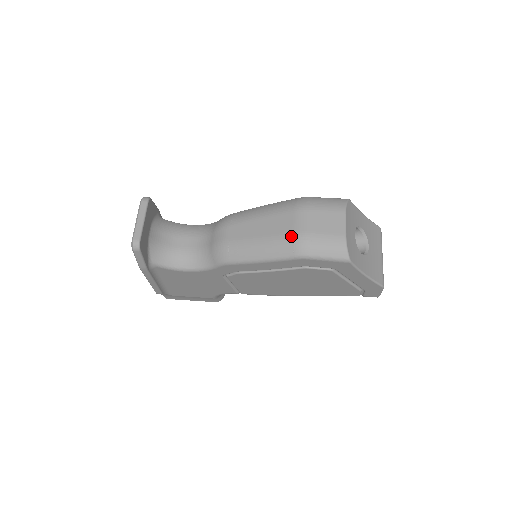
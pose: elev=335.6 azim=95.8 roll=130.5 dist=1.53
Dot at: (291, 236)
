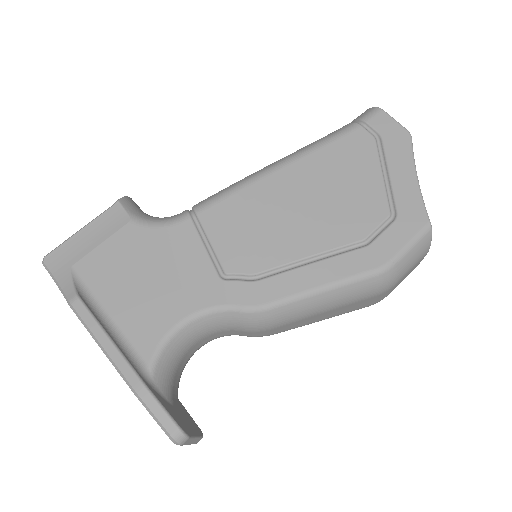
Dot at: occluded
